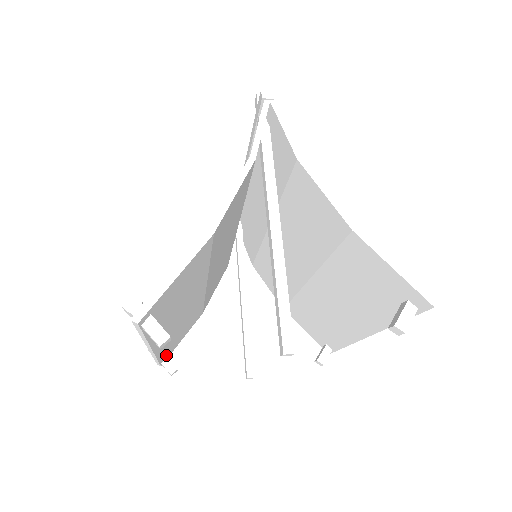
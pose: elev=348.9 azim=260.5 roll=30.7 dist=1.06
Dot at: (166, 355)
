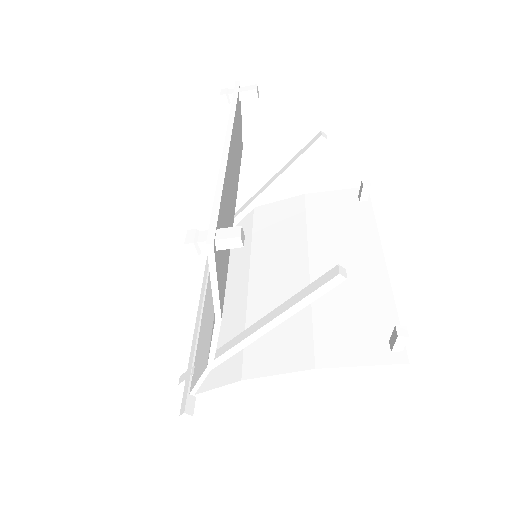
Dot at: occluded
